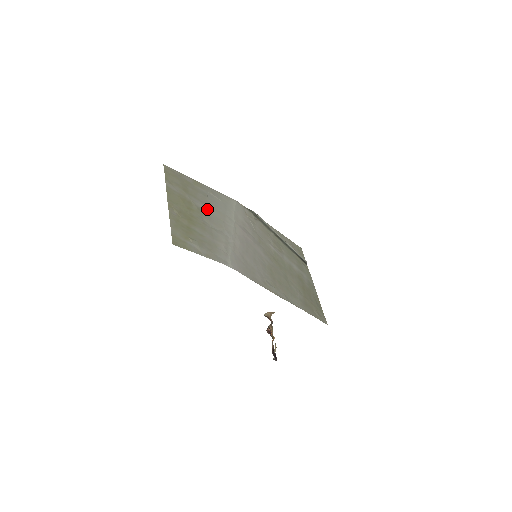
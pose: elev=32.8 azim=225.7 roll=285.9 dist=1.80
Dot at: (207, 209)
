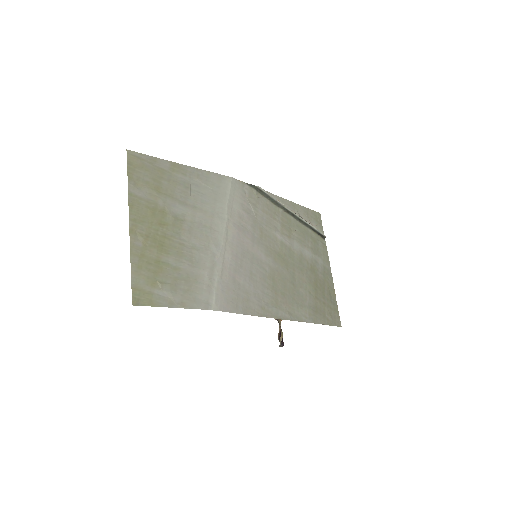
Dot at: (188, 213)
